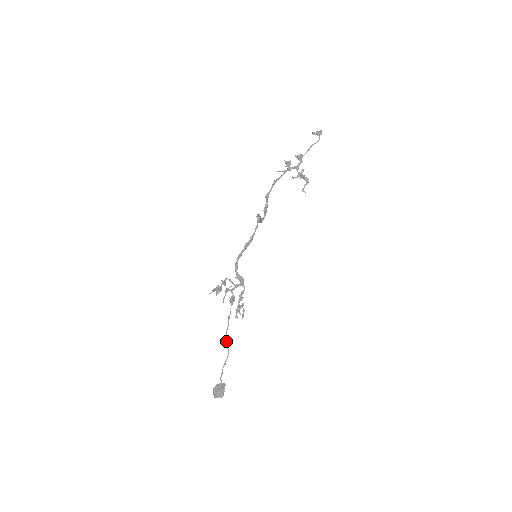
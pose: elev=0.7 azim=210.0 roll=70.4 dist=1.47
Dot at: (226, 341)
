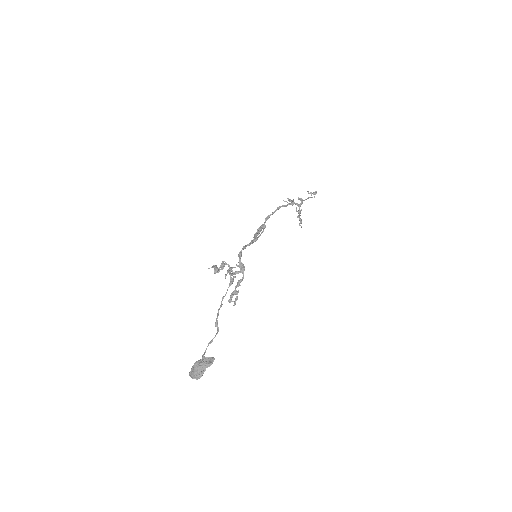
Dot at: (216, 319)
